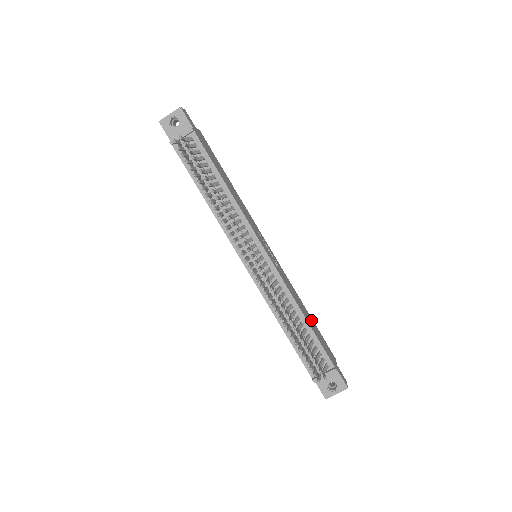
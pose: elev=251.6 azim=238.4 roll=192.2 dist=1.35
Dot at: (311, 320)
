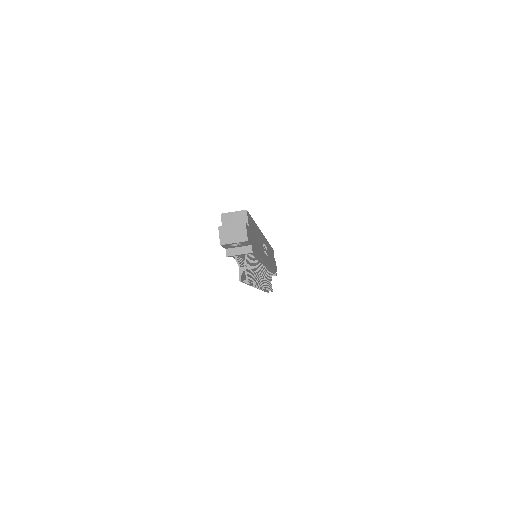
Dot at: (271, 252)
